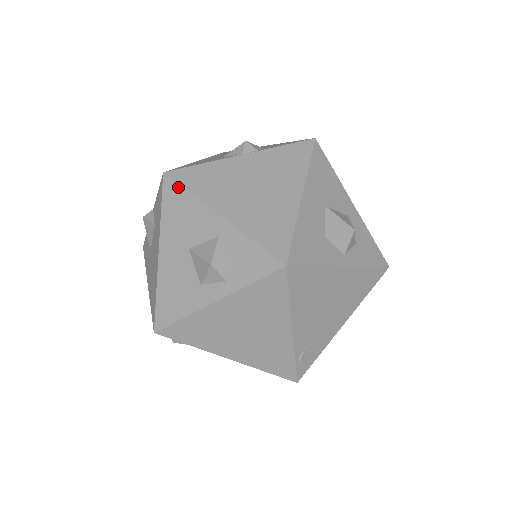
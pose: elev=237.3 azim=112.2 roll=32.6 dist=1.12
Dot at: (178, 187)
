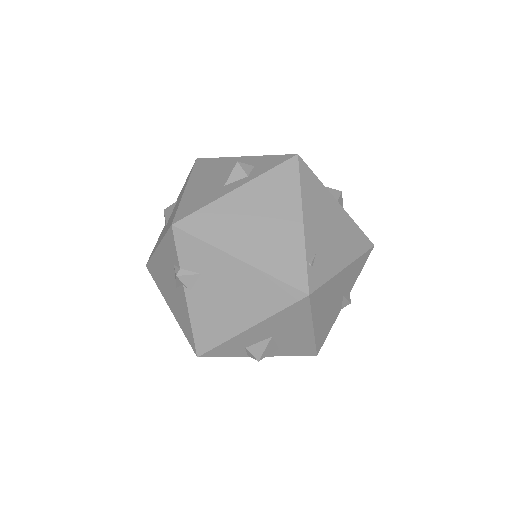
Dot at: (208, 159)
